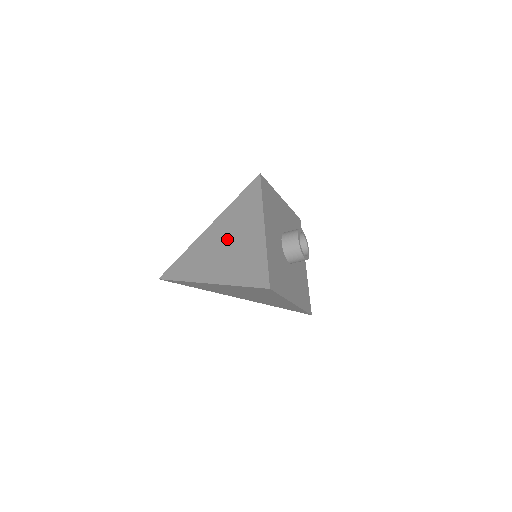
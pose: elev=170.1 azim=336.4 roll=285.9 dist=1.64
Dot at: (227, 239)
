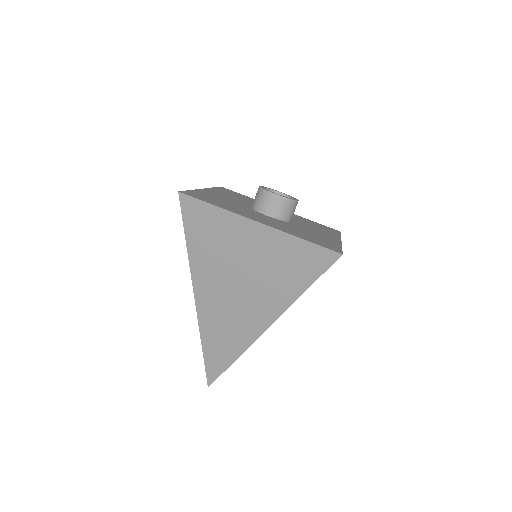
Dot at: occluded
